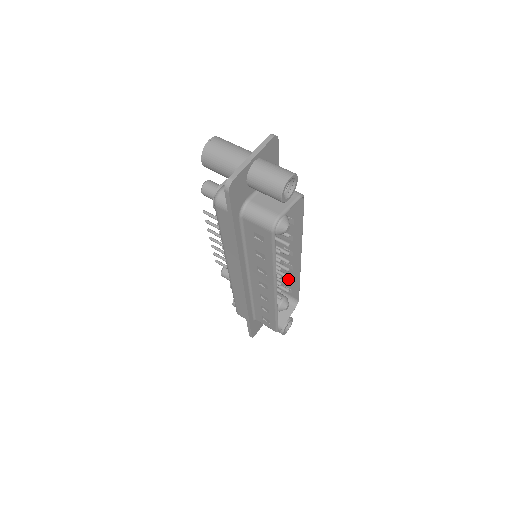
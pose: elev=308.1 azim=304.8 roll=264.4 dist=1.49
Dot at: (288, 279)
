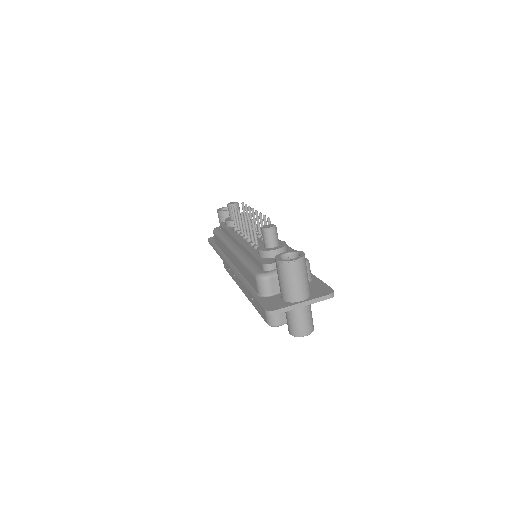
Dot at: occluded
